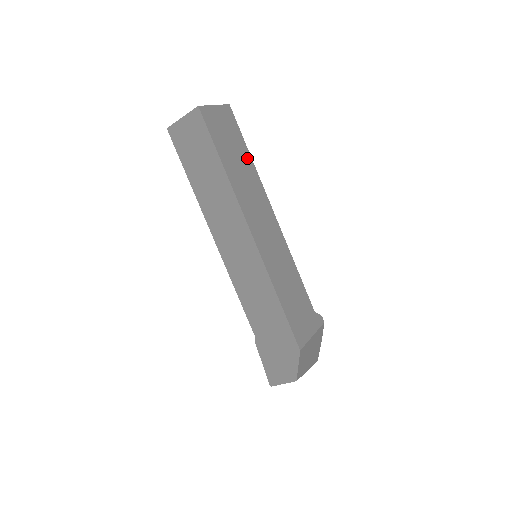
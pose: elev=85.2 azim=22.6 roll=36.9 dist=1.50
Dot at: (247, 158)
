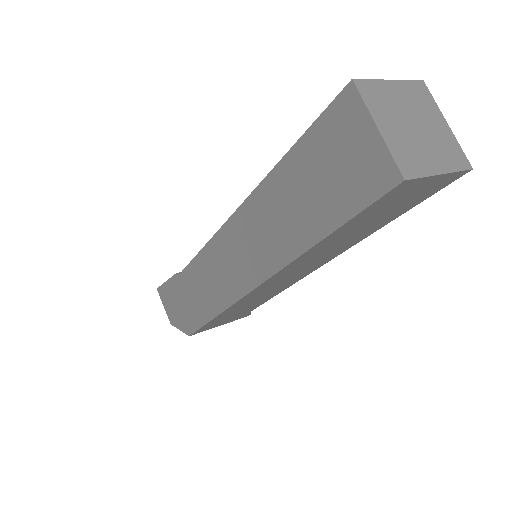
Dot at: (376, 227)
